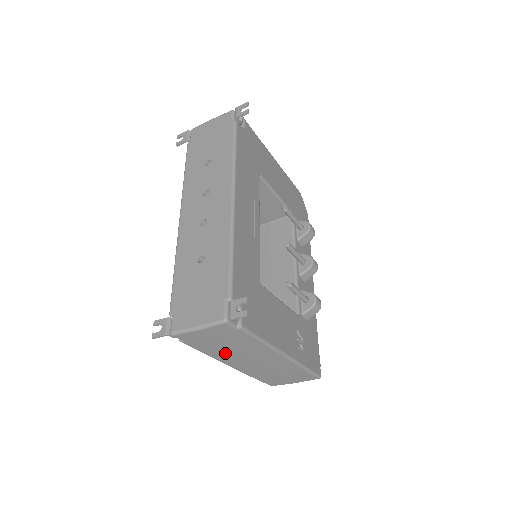
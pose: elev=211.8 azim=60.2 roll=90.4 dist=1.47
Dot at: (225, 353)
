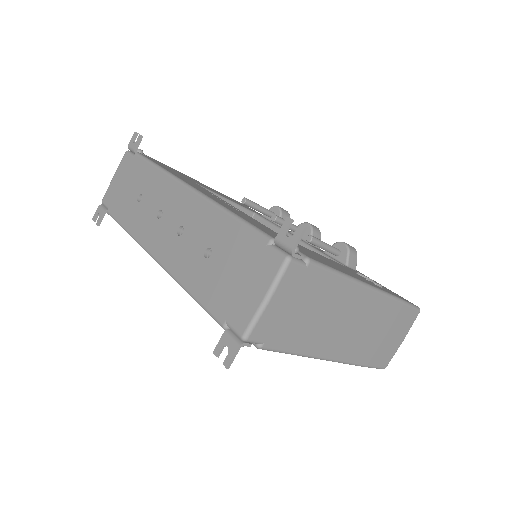
Dot at: (316, 333)
